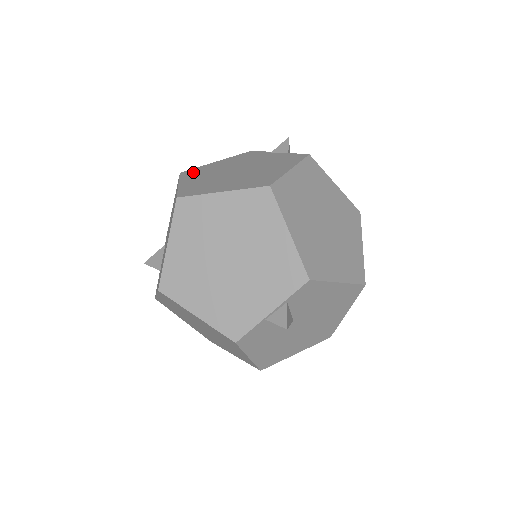
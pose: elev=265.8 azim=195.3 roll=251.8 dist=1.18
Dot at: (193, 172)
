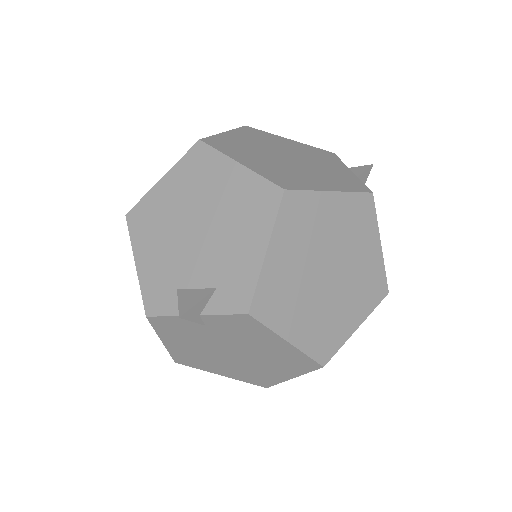
Dot at: occluded
